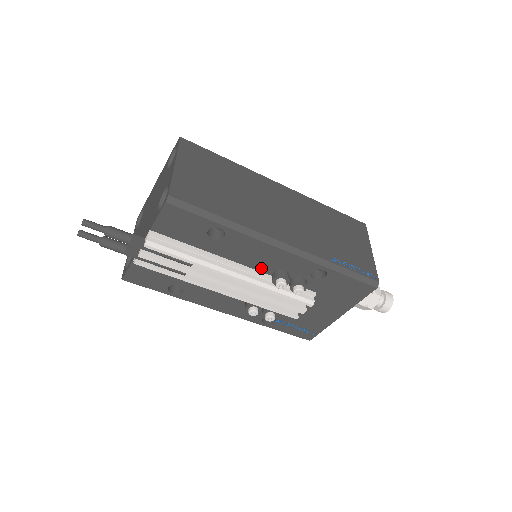
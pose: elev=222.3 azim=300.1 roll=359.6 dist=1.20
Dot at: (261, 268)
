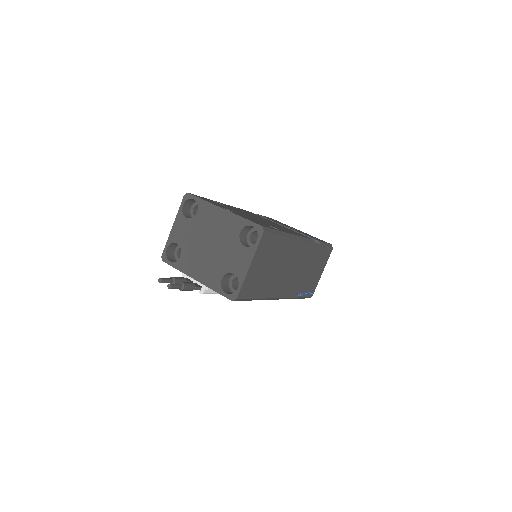
Dot at: occluded
